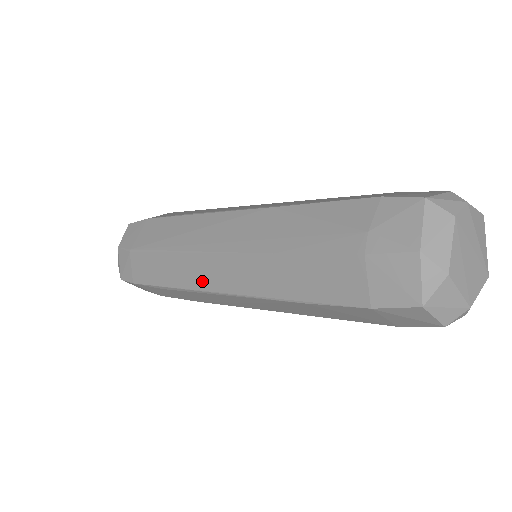
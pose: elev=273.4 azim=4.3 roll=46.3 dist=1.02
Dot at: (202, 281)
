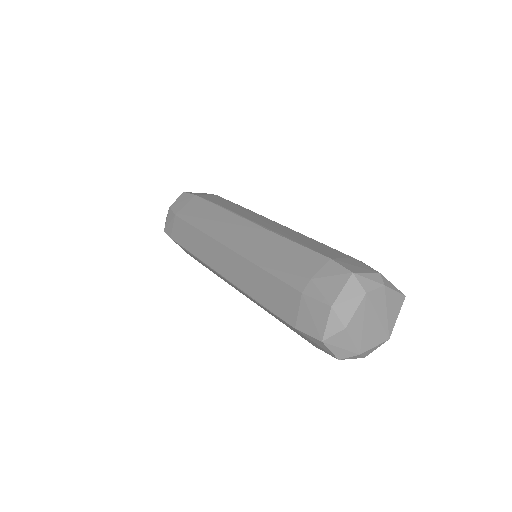
Dot at: (211, 260)
